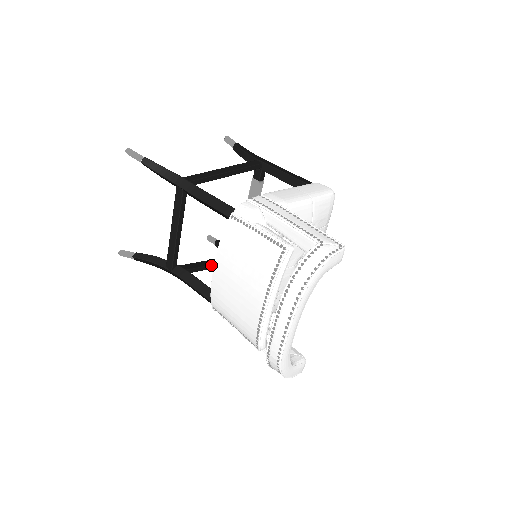
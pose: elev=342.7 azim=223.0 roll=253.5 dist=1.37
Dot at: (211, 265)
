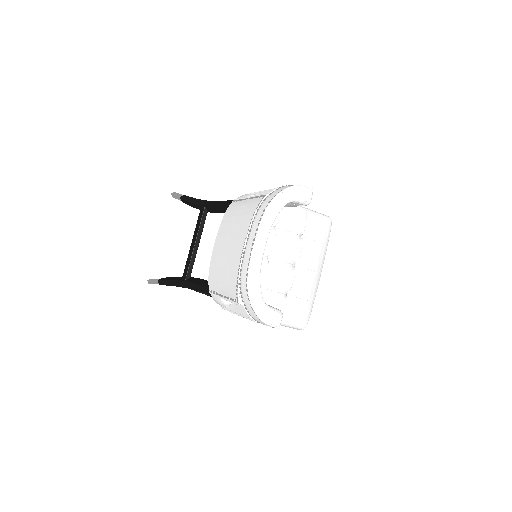
Dot at: occluded
